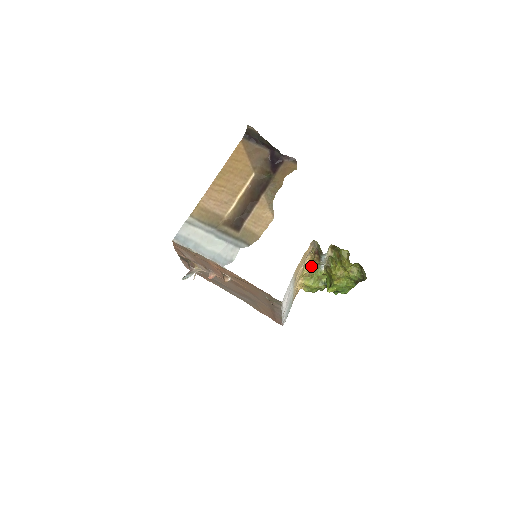
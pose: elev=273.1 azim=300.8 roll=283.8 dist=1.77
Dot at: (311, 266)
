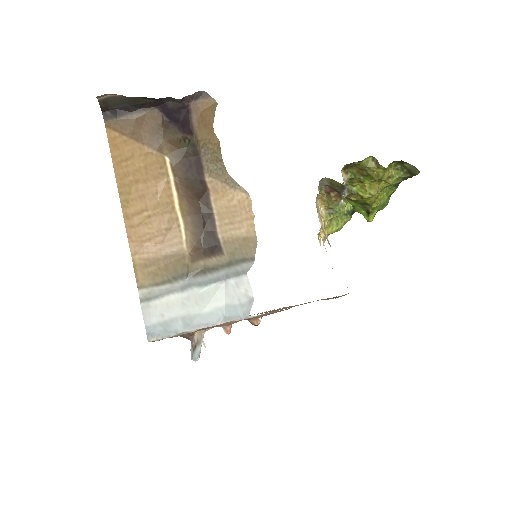
Dot at: (327, 210)
